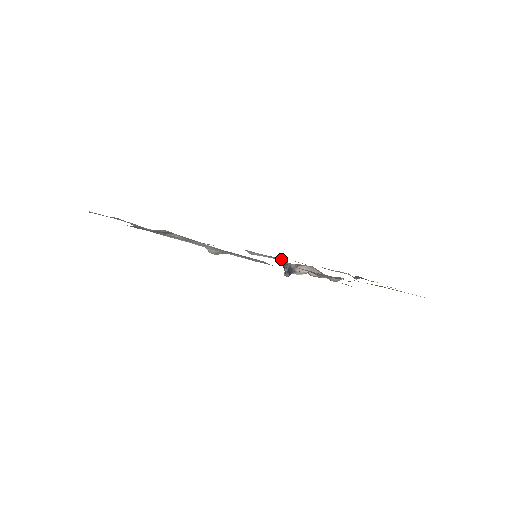
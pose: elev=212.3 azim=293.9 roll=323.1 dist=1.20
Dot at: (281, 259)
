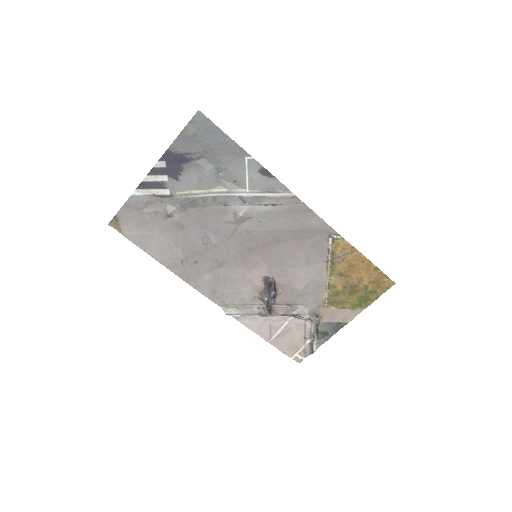
Dot at: (257, 307)
